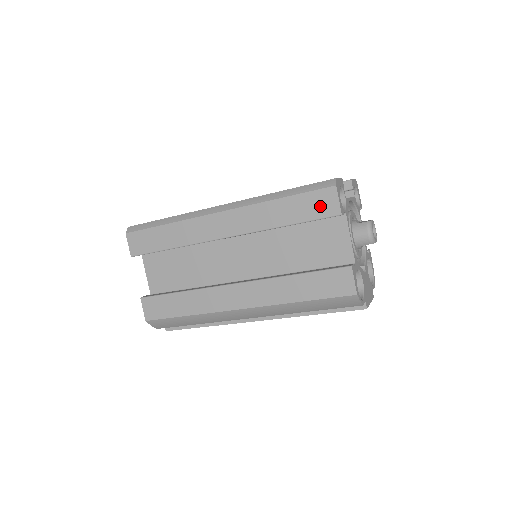
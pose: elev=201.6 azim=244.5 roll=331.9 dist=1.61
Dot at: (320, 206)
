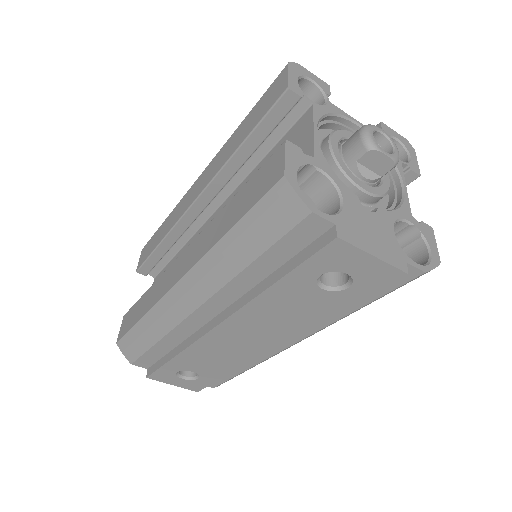
Dot at: (270, 98)
